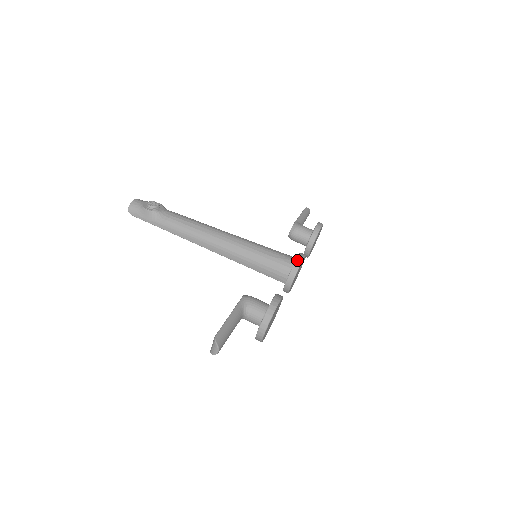
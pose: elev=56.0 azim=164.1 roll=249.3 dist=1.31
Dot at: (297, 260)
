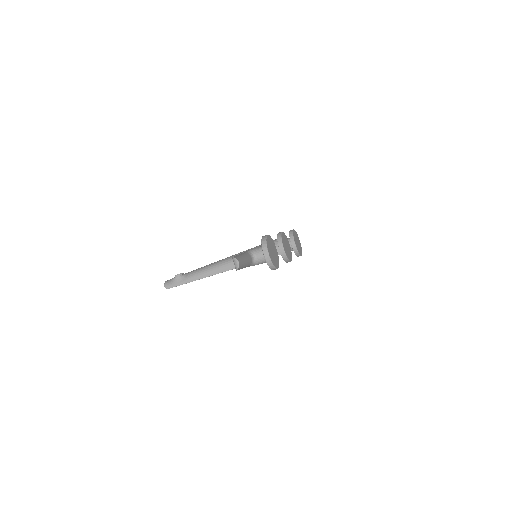
Dot at: (278, 234)
